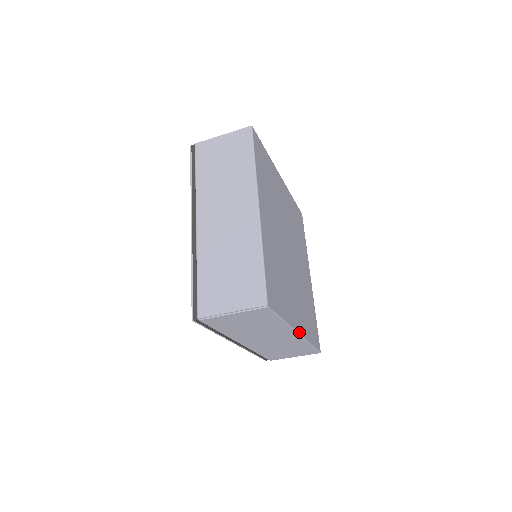
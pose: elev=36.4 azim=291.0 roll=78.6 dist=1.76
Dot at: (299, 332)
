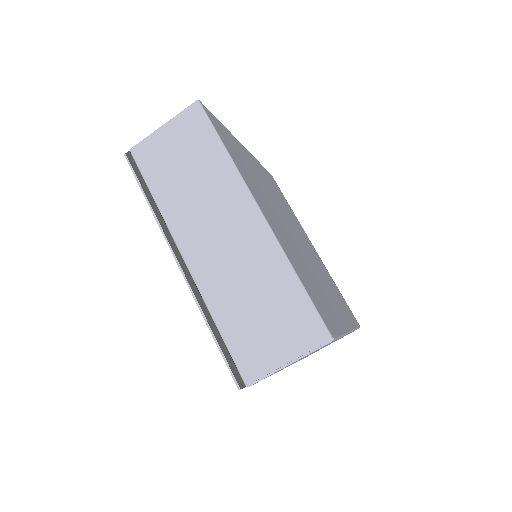
Dot at: (262, 212)
